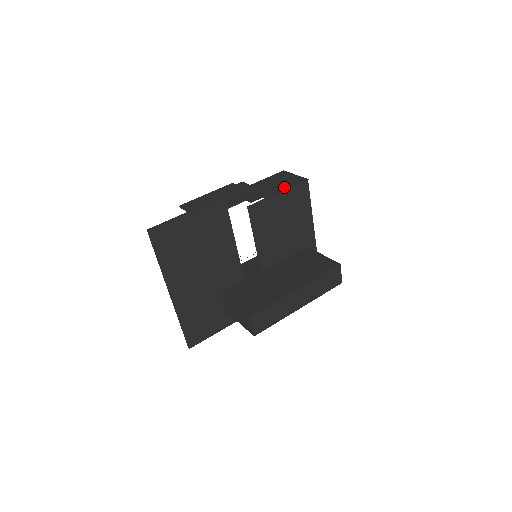
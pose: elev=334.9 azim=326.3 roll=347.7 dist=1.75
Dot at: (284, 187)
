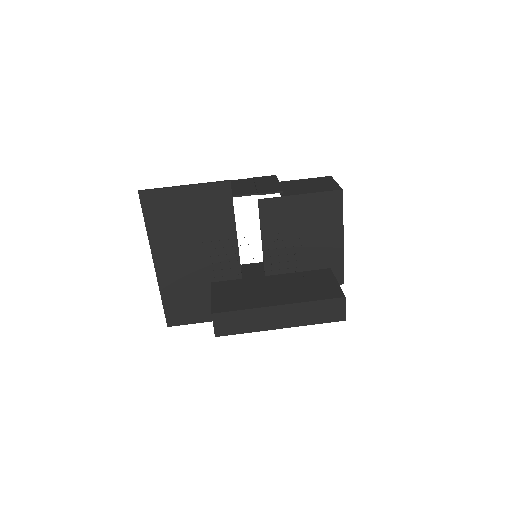
Dot at: (310, 190)
